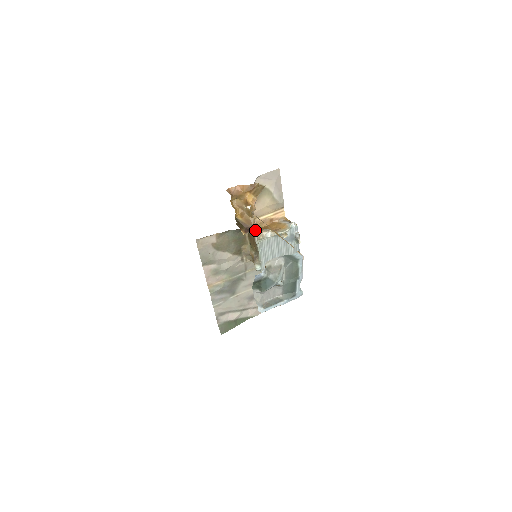
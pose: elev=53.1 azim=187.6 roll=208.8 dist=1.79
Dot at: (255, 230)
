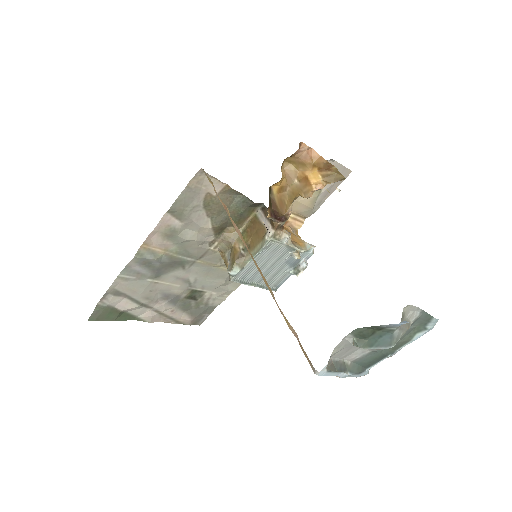
Dot at: (280, 222)
